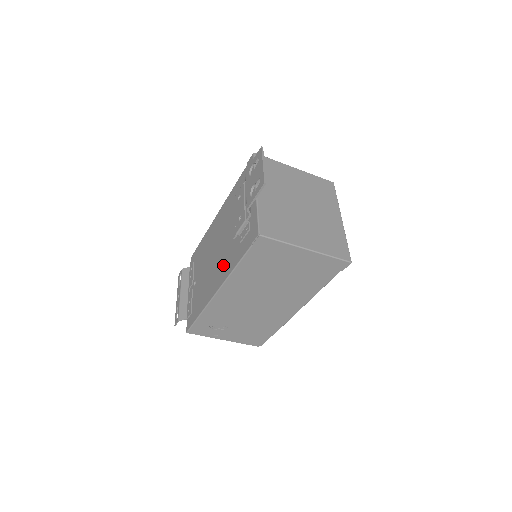
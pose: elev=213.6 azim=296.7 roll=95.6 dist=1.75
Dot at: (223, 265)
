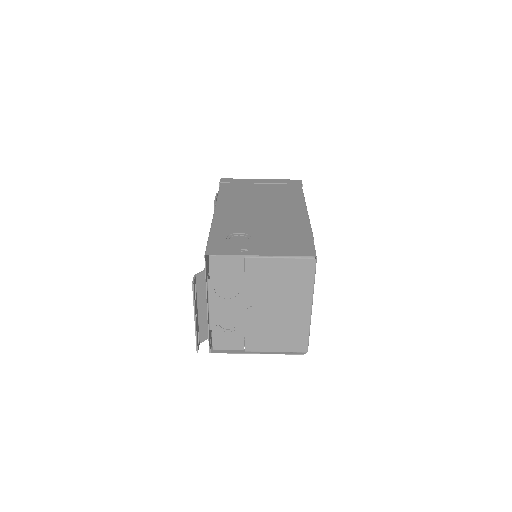
Dot at: occluded
